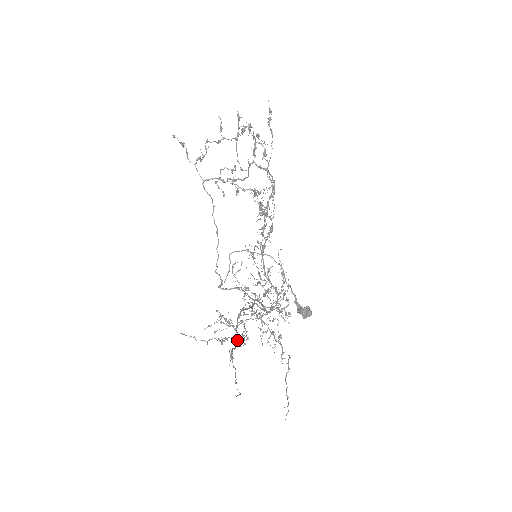
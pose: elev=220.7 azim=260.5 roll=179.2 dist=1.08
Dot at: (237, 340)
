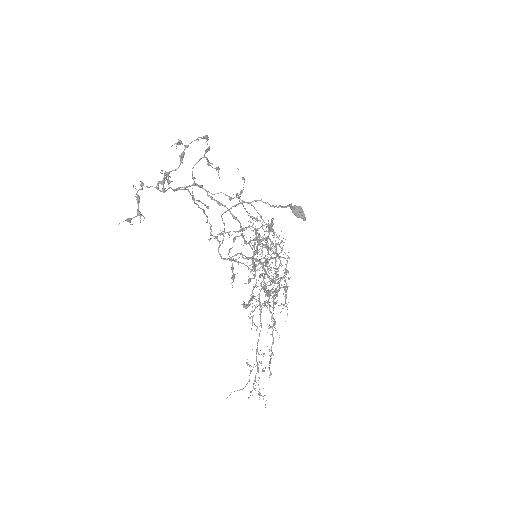
Dot at: (258, 367)
